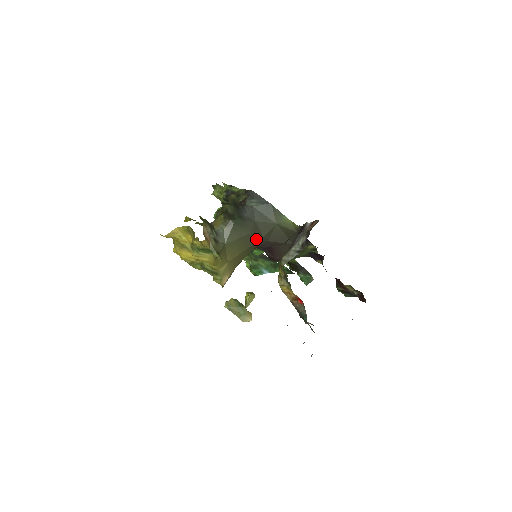
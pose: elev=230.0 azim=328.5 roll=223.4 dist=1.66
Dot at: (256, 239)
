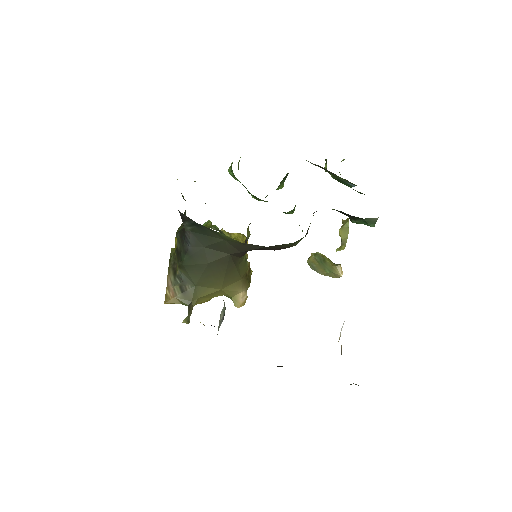
Dot at: (224, 260)
